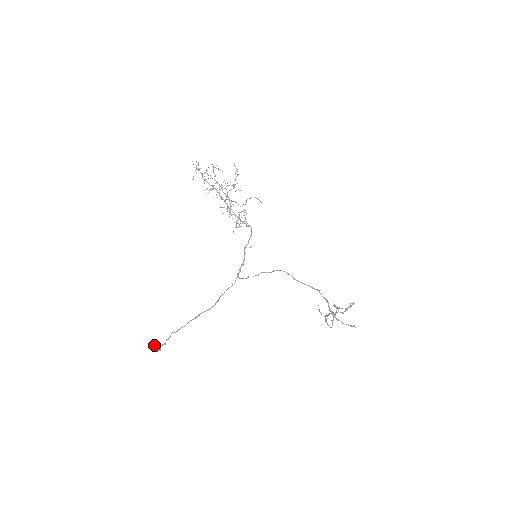
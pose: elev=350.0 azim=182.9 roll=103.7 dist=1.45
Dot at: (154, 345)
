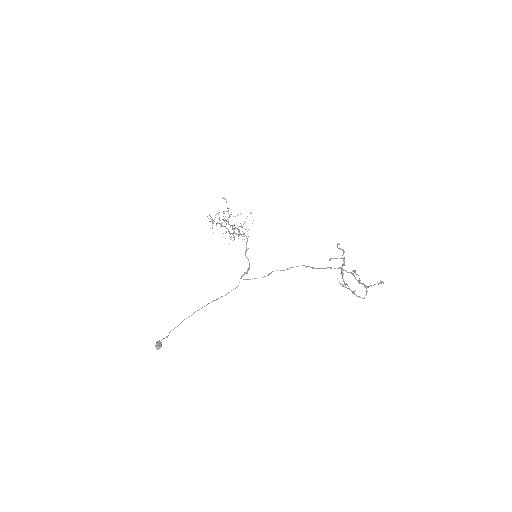
Dot at: (156, 345)
